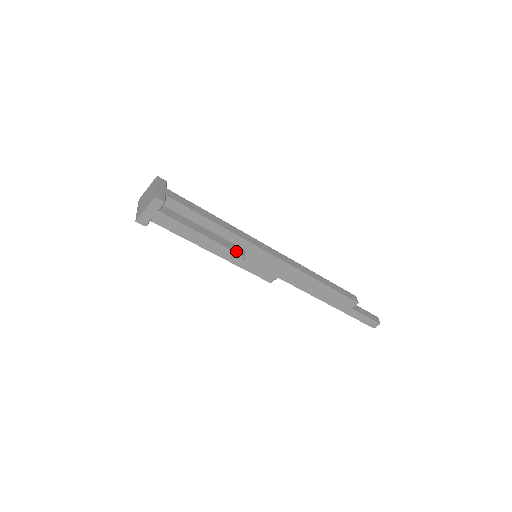
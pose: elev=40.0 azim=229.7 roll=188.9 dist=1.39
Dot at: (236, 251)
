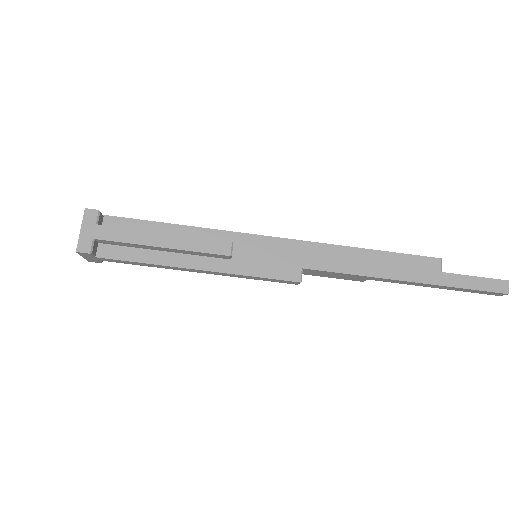
Dot at: (216, 240)
